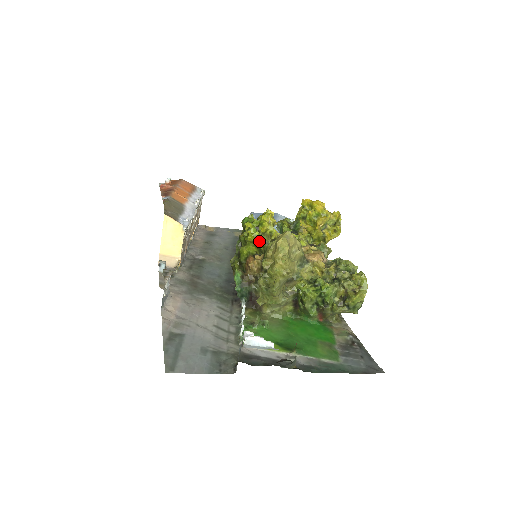
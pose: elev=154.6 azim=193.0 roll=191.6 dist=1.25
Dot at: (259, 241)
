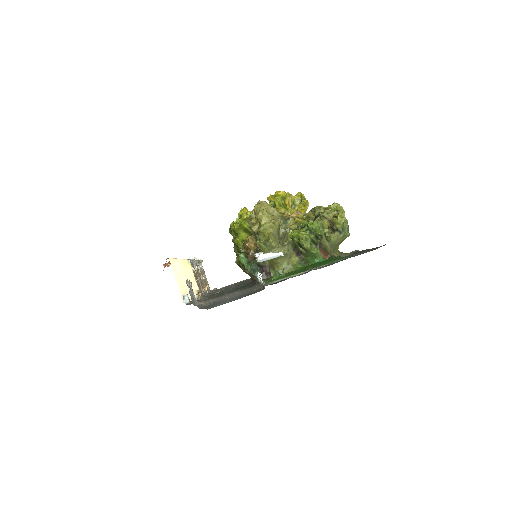
Dot at: (244, 223)
